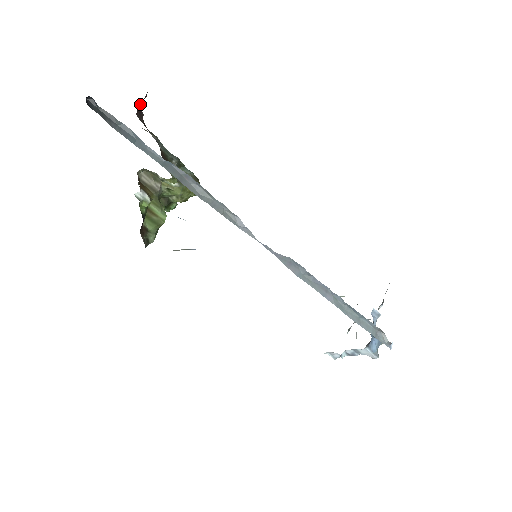
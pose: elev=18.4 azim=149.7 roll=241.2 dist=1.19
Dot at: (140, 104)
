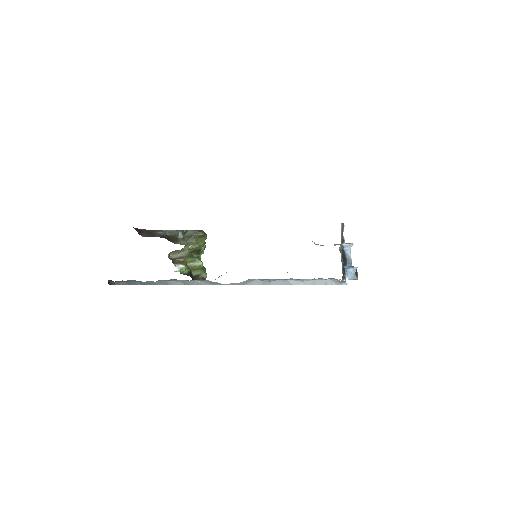
Dot at: (138, 231)
